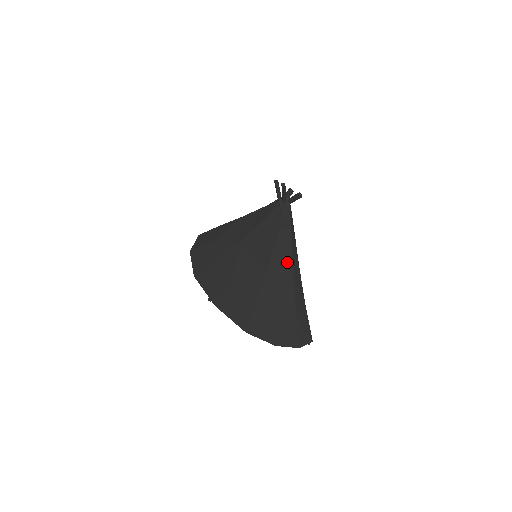
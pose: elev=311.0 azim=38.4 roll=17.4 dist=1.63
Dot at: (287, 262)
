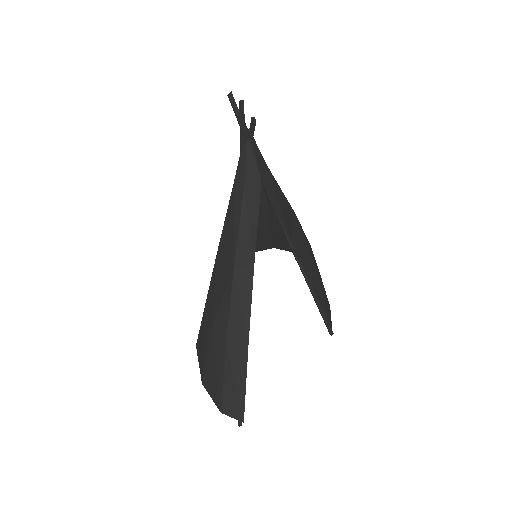
Dot at: (233, 240)
